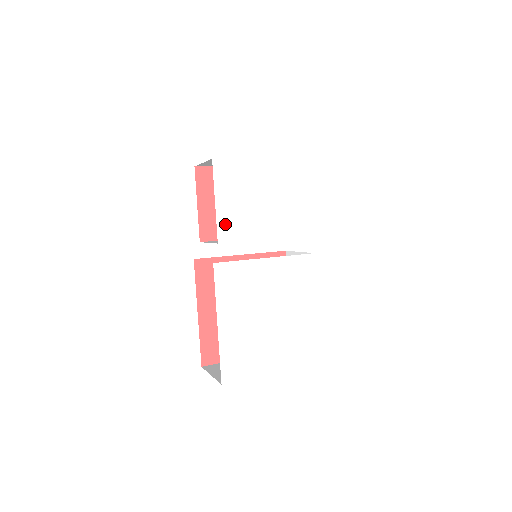
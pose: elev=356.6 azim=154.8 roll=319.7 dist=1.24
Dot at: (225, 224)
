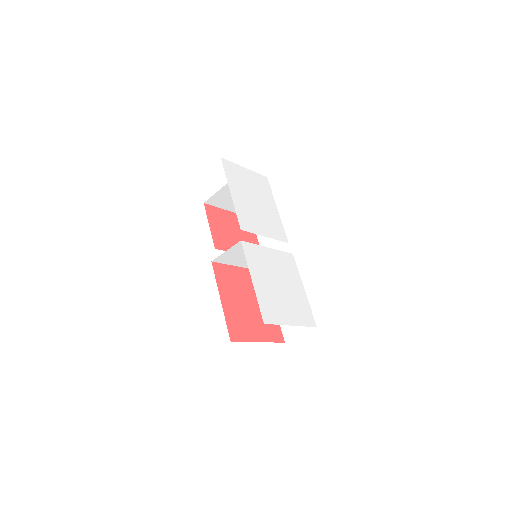
Dot at: (242, 220)
